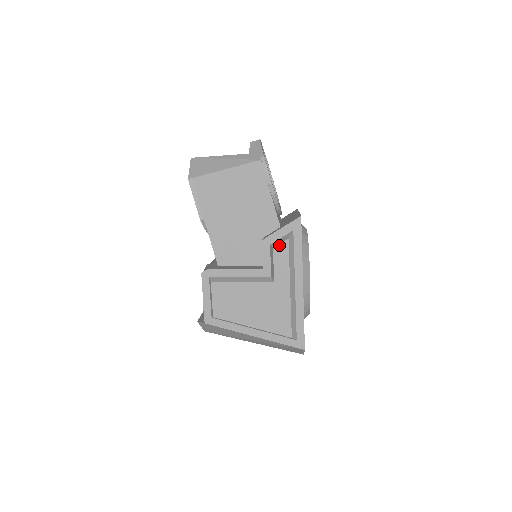
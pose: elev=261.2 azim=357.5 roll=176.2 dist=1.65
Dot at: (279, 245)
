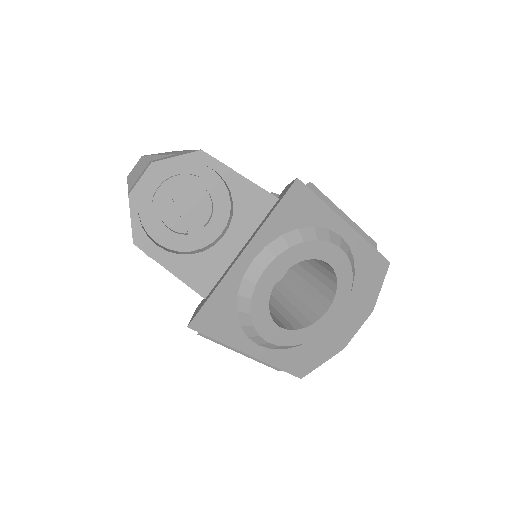
Dot at: occluded
